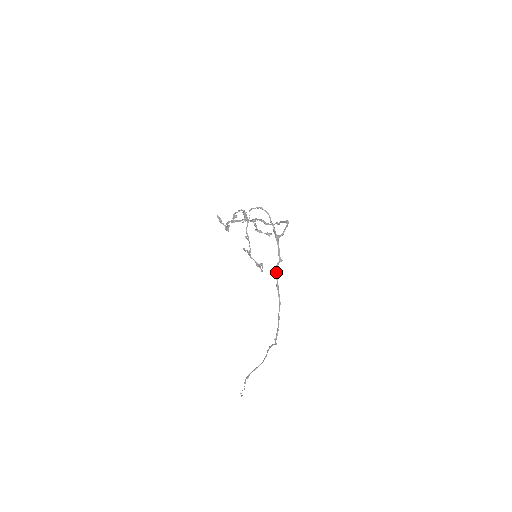
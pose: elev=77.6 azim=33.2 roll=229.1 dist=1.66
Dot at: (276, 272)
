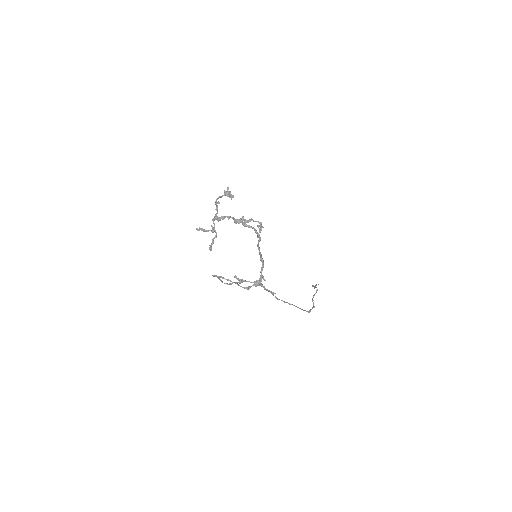
Dot at: (275, 297)
